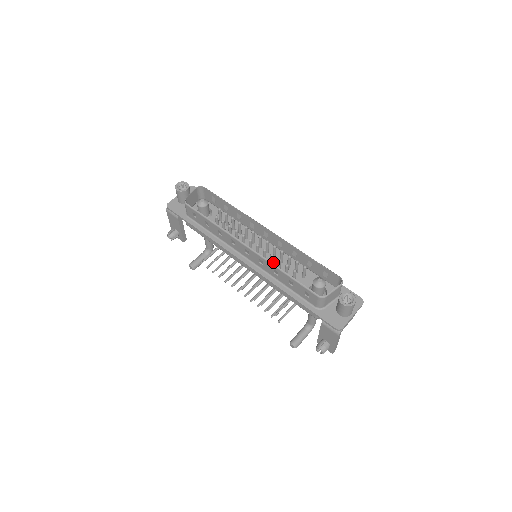
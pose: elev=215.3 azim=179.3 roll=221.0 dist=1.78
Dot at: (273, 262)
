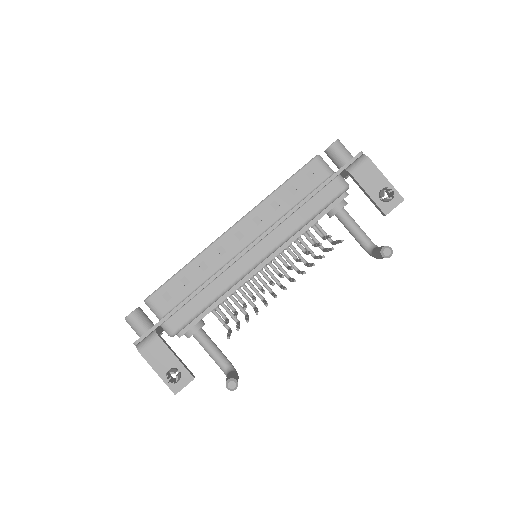
Dot at: occluded
